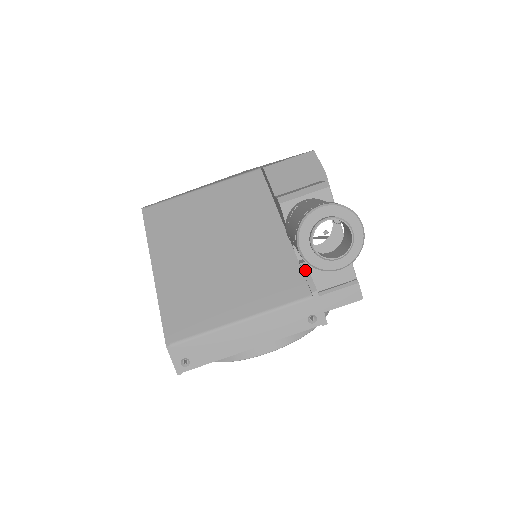
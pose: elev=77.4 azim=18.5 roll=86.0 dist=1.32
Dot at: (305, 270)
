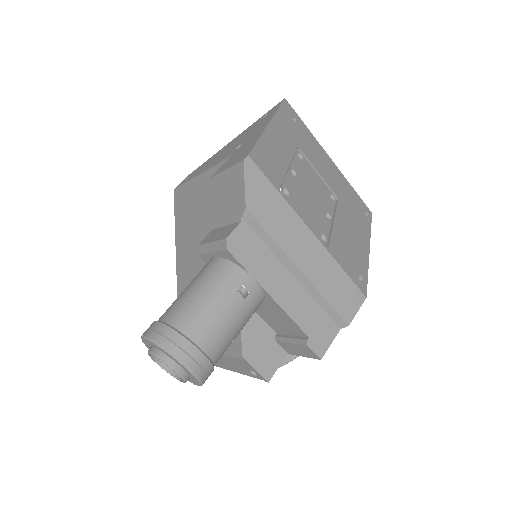
Dot at: occluded
